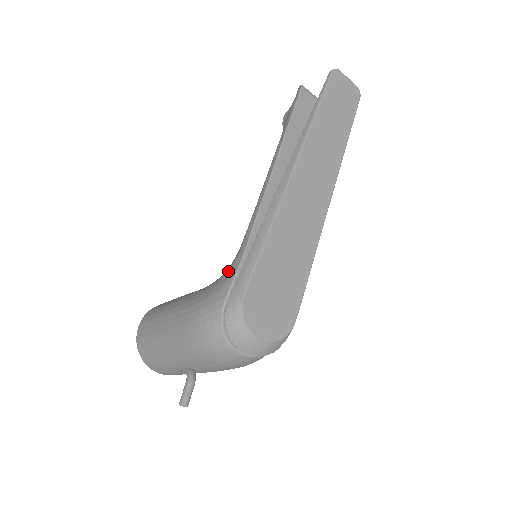
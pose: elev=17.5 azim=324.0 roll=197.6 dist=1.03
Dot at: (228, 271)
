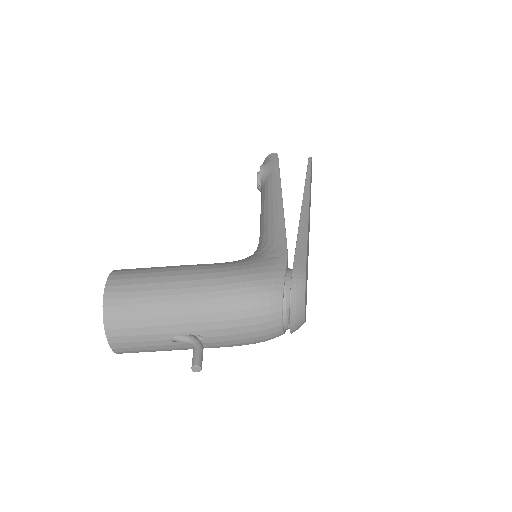
Dot at: (272, 253)
